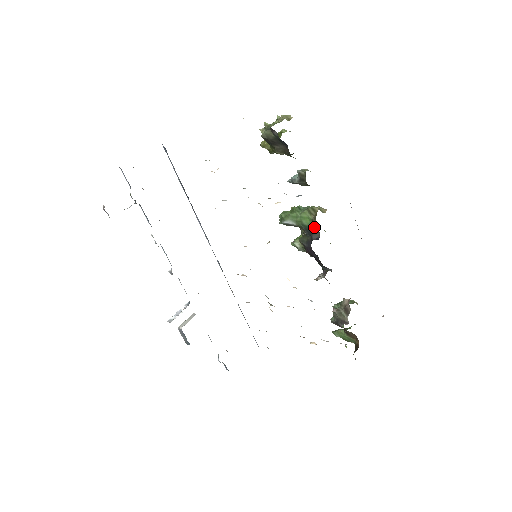
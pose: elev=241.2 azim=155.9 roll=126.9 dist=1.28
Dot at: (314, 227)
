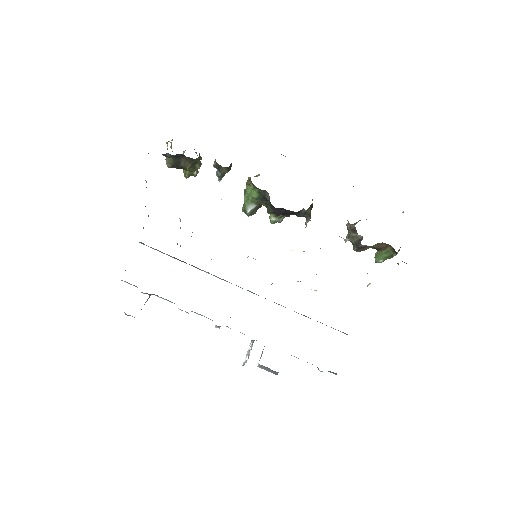
Dot at: (260, 191)
